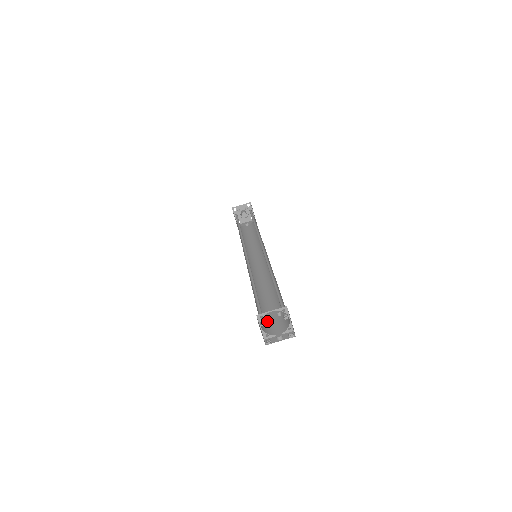
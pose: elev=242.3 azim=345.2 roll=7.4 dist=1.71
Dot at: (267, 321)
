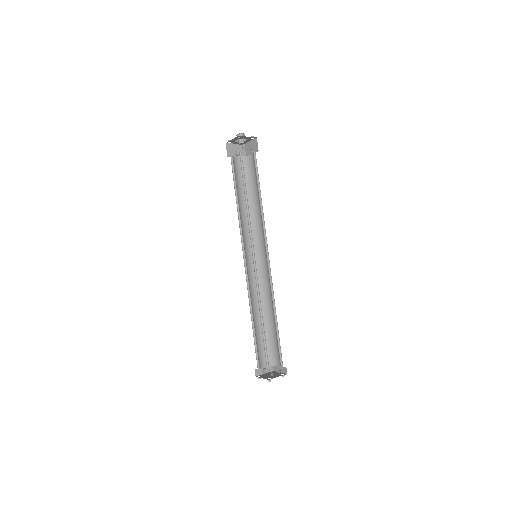
Dot at: (258, 351)
